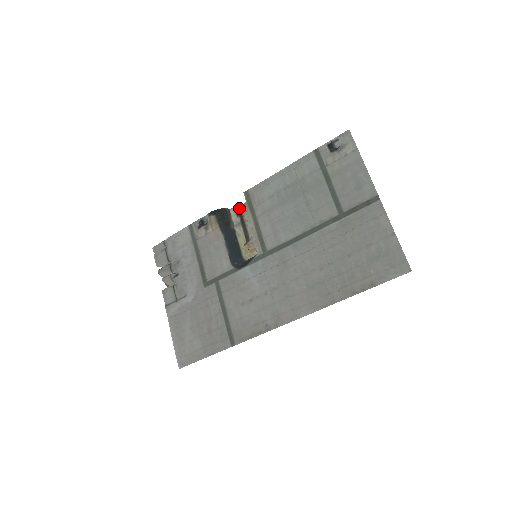
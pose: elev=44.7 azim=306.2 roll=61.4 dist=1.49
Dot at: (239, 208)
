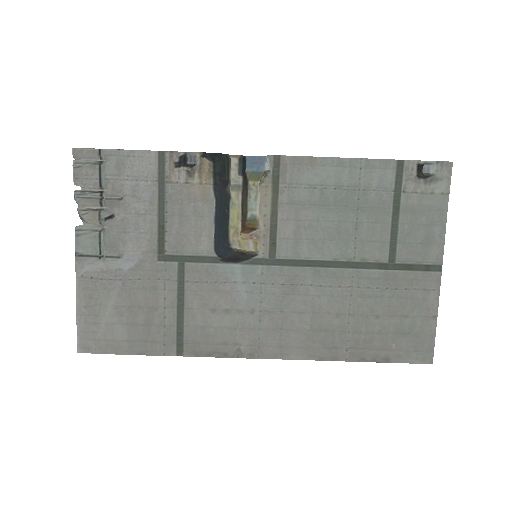
Dot at: (245, 161)
